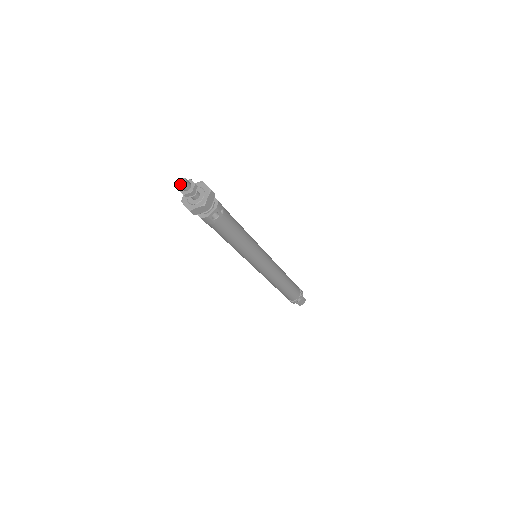
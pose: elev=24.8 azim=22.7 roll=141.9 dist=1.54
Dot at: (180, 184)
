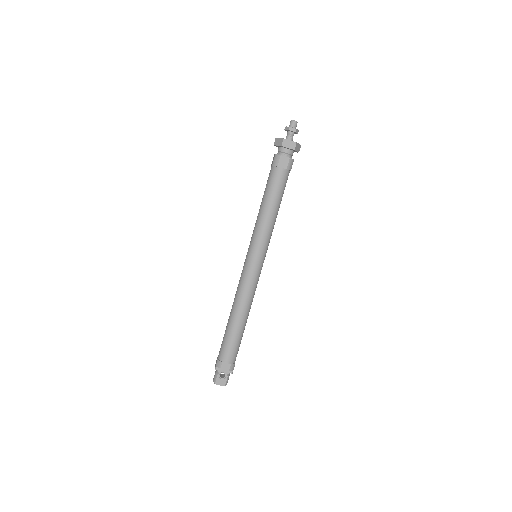
Dot at: (296, 121)
